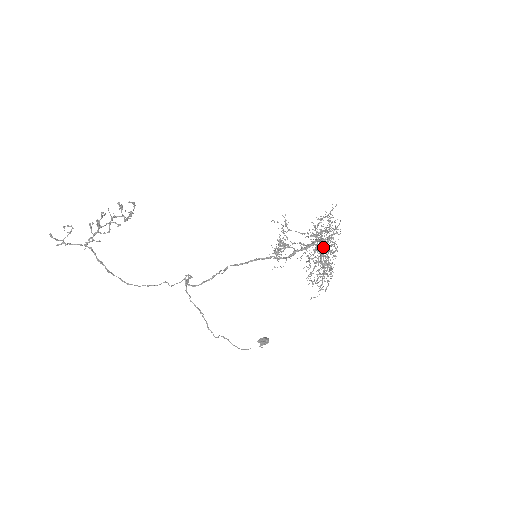
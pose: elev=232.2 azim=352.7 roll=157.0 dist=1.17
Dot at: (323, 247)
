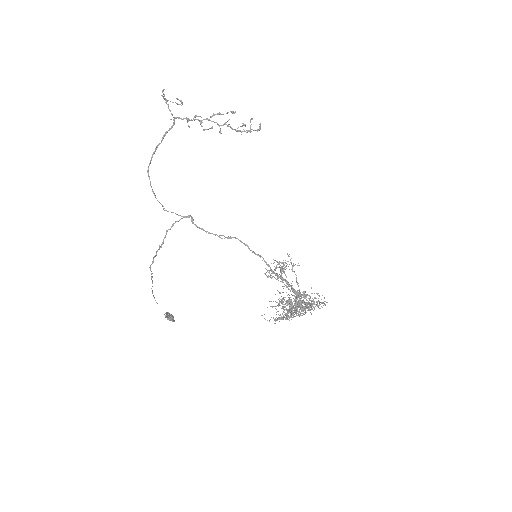
Dot at: occluded
